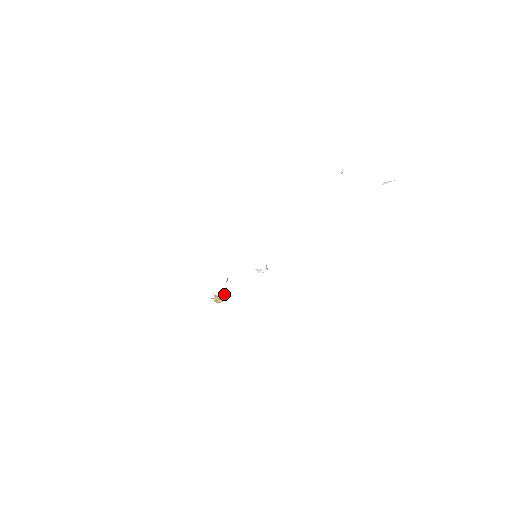
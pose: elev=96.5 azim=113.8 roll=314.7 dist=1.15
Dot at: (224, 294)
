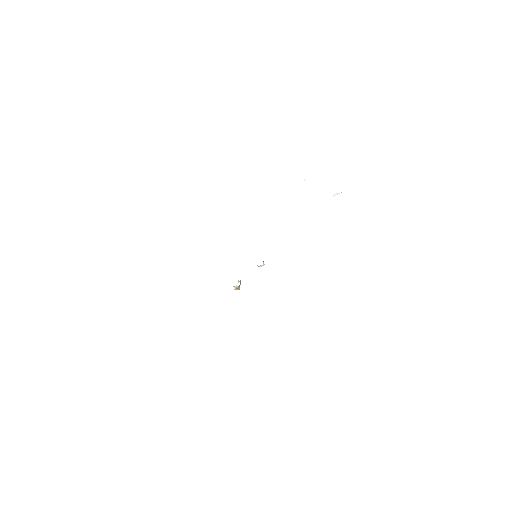
Dot at: occluded
